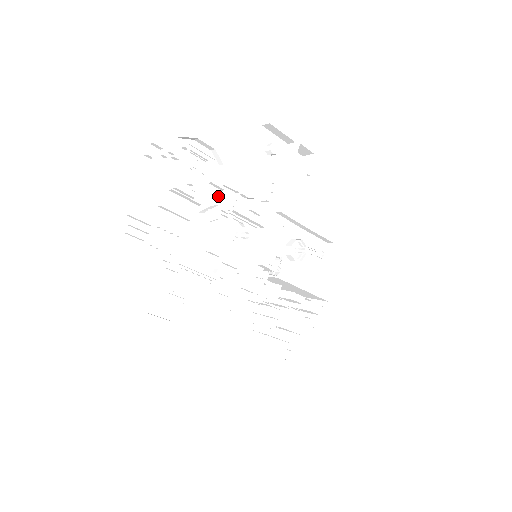
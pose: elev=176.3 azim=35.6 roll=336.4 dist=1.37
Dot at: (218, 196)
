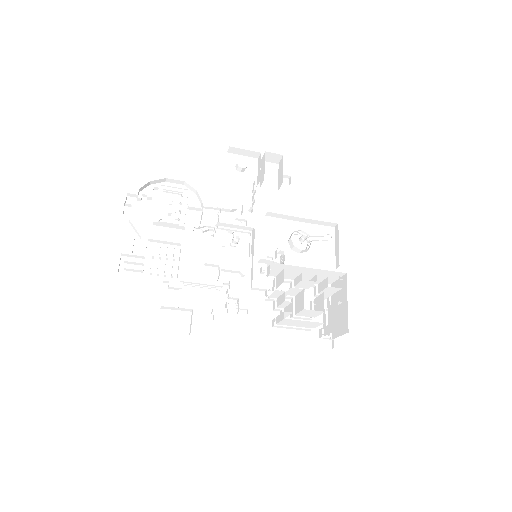
Dot at: (201, 217)
